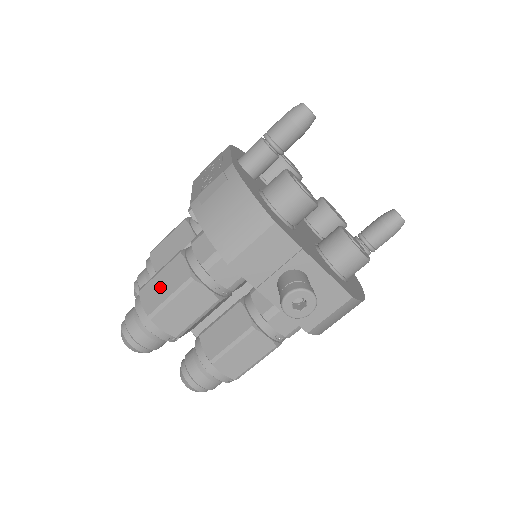
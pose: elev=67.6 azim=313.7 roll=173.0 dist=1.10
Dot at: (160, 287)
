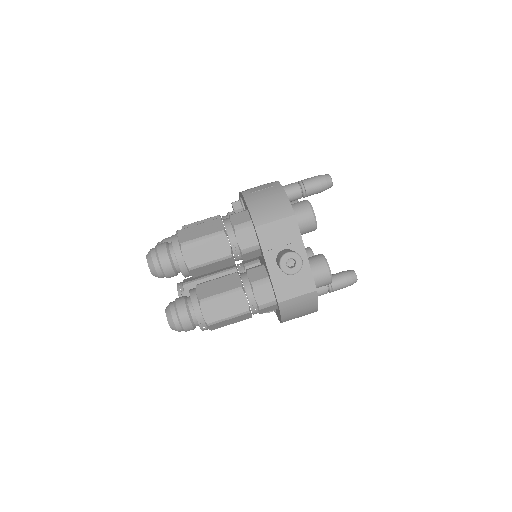
Dot at: (197, 231)
